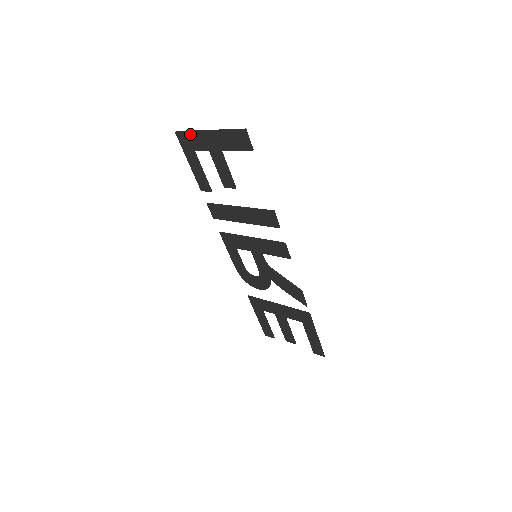
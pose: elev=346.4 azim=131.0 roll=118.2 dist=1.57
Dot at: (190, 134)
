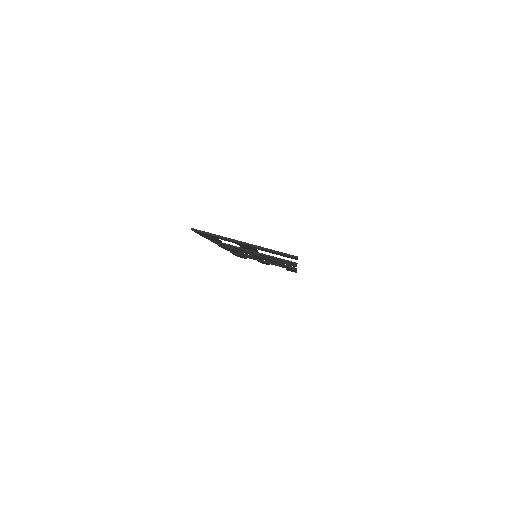
Dot at: (215, 236)
